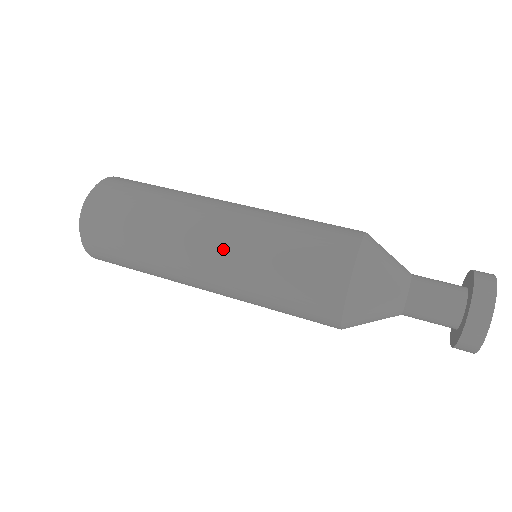
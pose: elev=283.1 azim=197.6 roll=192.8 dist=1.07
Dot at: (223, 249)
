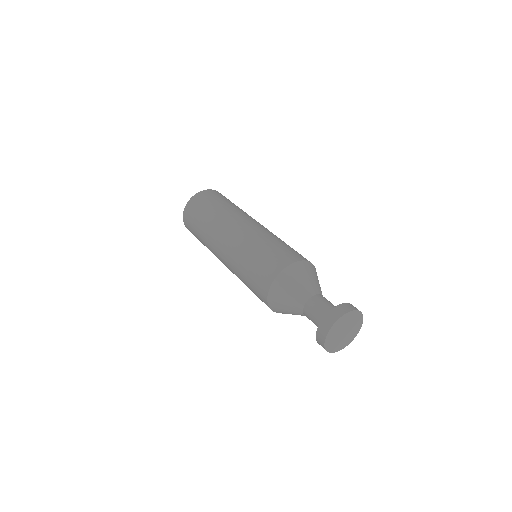
Dot at: (228, 250)
